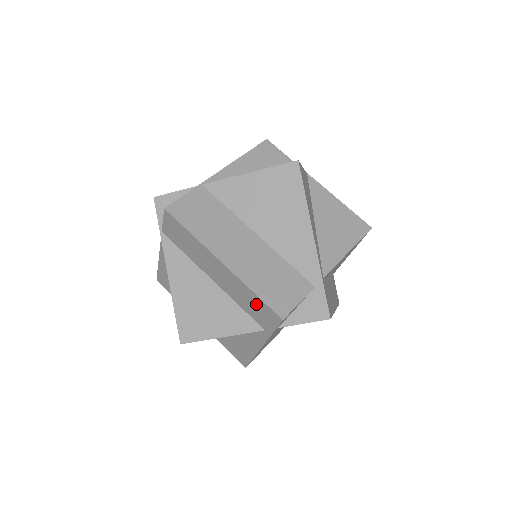
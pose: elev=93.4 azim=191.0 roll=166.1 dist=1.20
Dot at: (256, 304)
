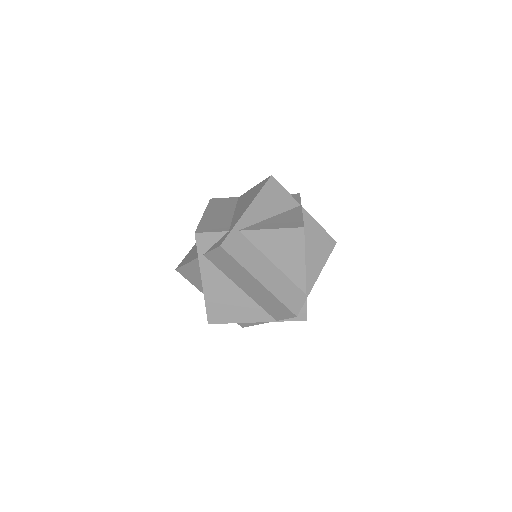
Dot at: occluded
